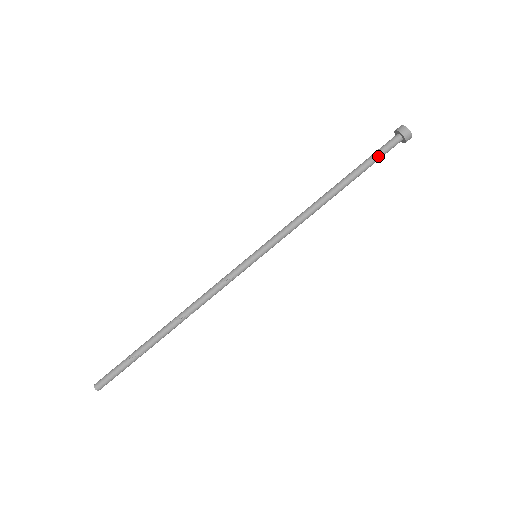
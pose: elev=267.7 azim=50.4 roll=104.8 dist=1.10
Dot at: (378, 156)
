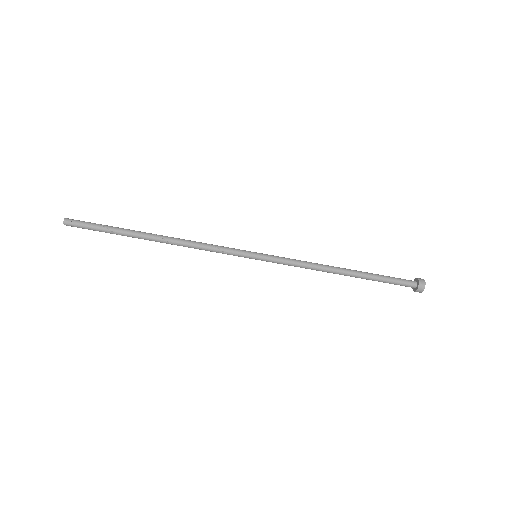
Dot at: (391, 282)
